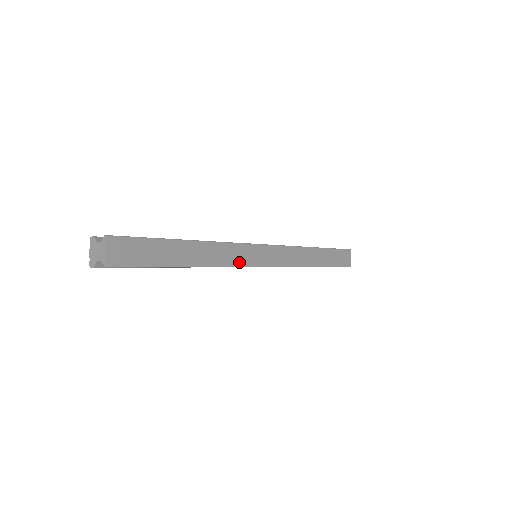
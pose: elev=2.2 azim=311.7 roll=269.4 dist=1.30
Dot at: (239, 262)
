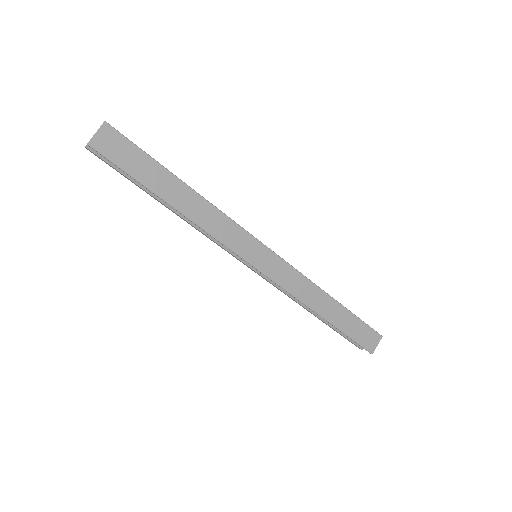
Dot at: (227, 241)
